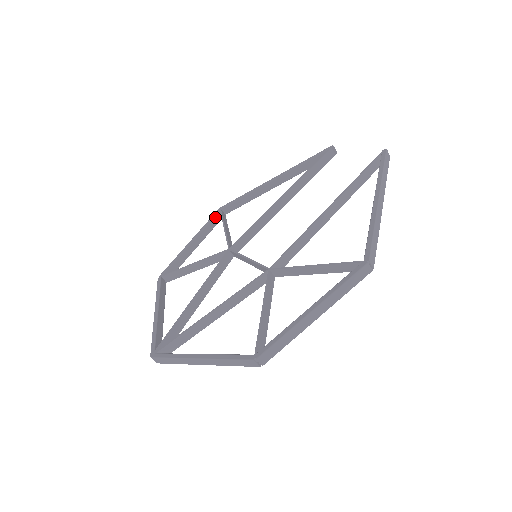
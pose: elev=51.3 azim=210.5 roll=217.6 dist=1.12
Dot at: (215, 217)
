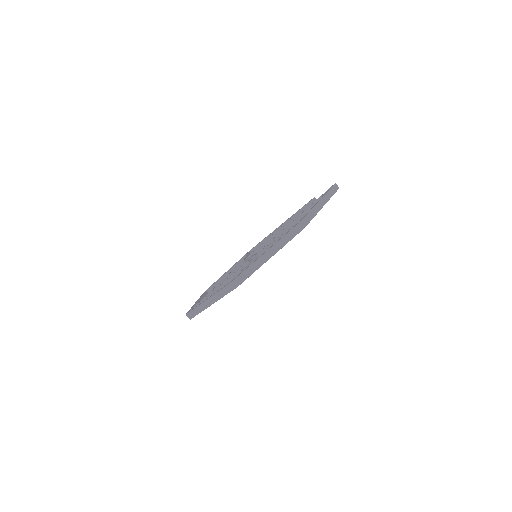
Dot at: (245, 256)
